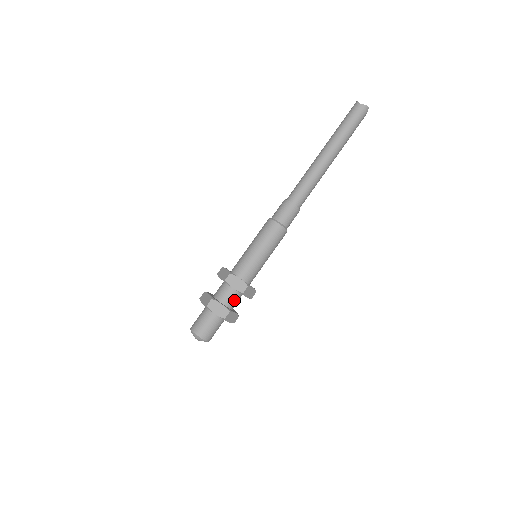
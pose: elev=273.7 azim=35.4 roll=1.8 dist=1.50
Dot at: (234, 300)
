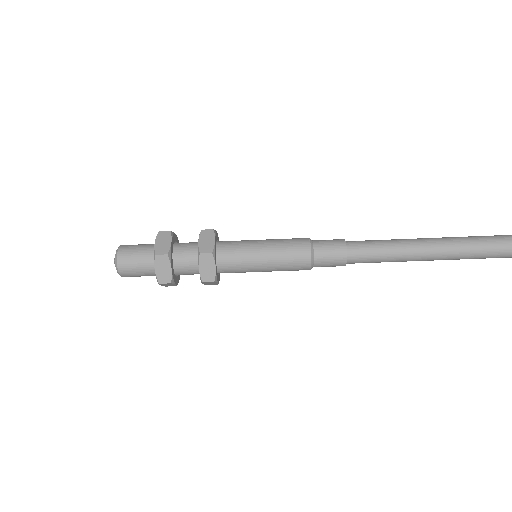
Dot at: (188, 273)
